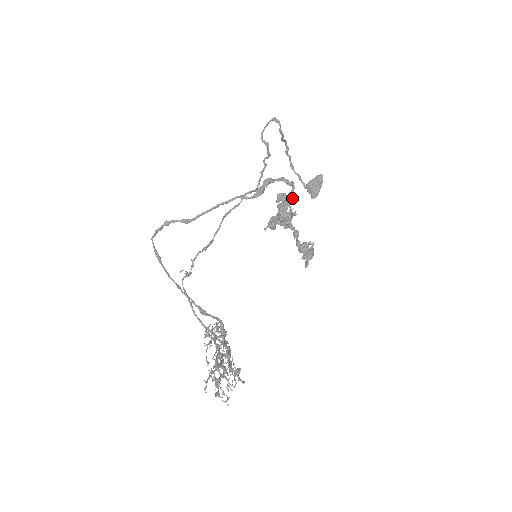
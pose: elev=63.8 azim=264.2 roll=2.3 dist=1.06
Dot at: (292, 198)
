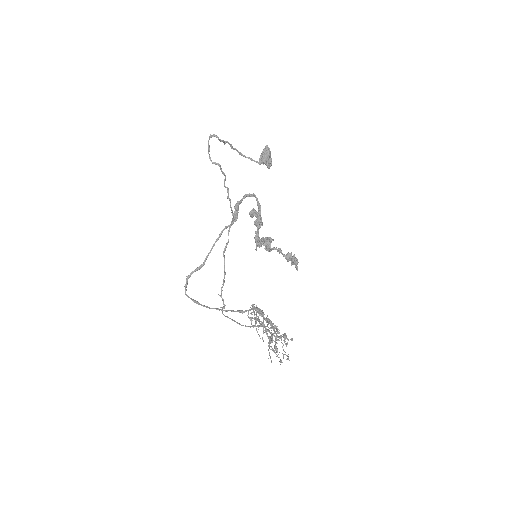
Dot at: (260, 209)
